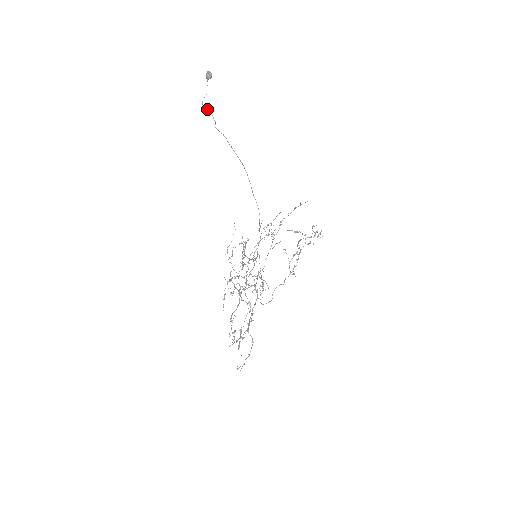
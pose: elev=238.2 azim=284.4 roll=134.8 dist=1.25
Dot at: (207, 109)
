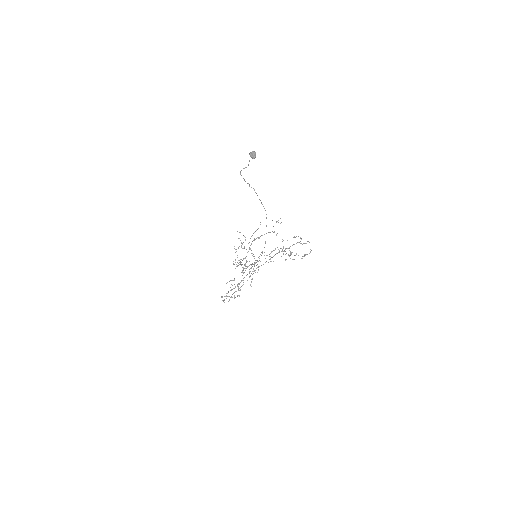
Dot at: (243, 178)
